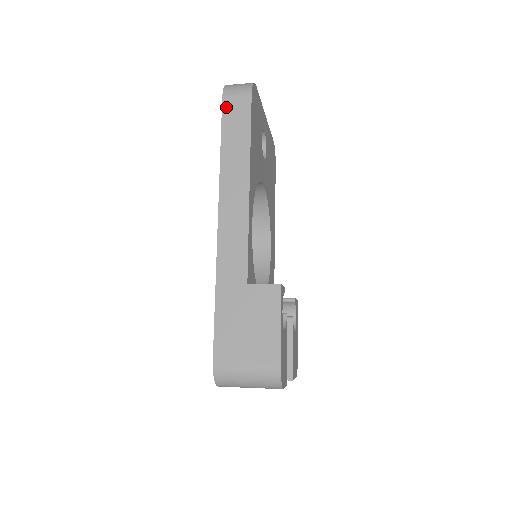
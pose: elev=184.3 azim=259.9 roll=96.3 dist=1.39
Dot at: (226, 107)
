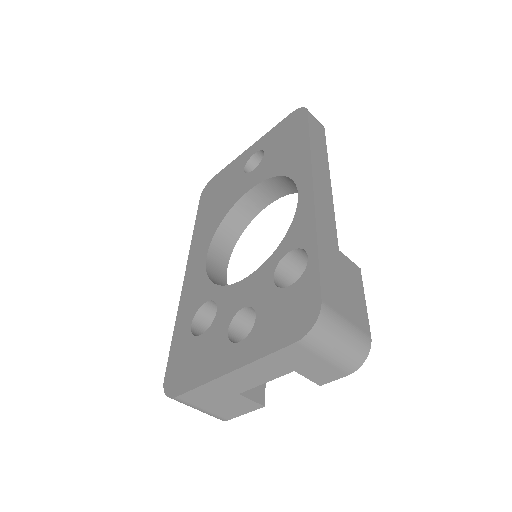
Dot at: (311, 119)
